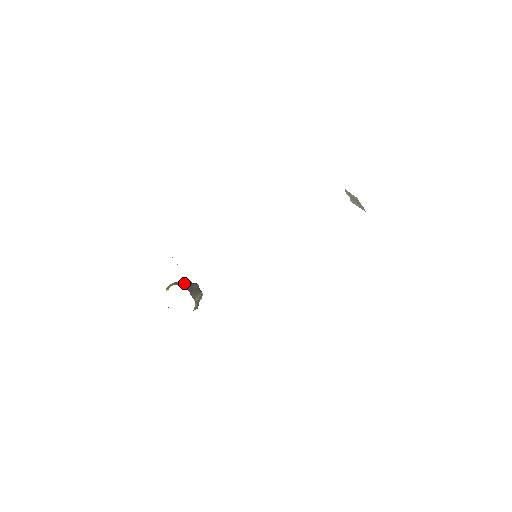
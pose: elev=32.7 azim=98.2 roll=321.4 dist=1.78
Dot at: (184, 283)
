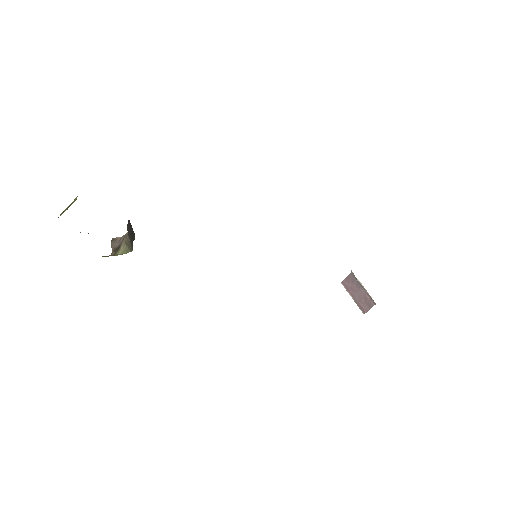
Dot at: occluded
